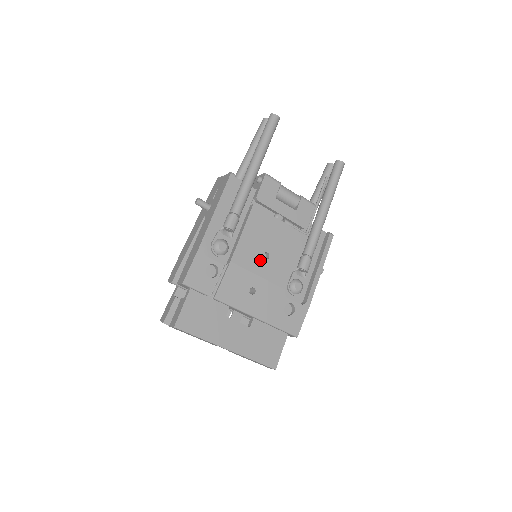
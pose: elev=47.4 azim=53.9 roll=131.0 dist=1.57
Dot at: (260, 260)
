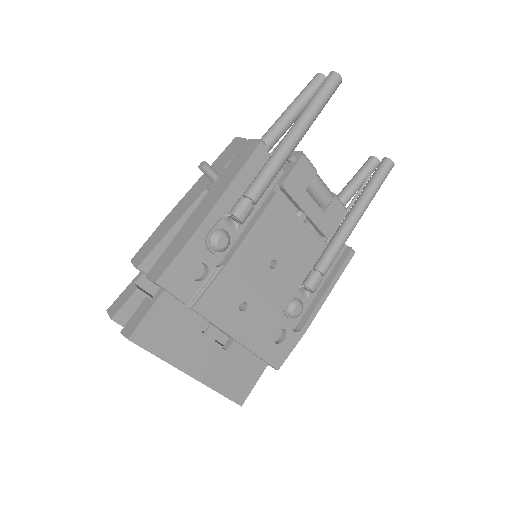
Dot at: (264, 268)
